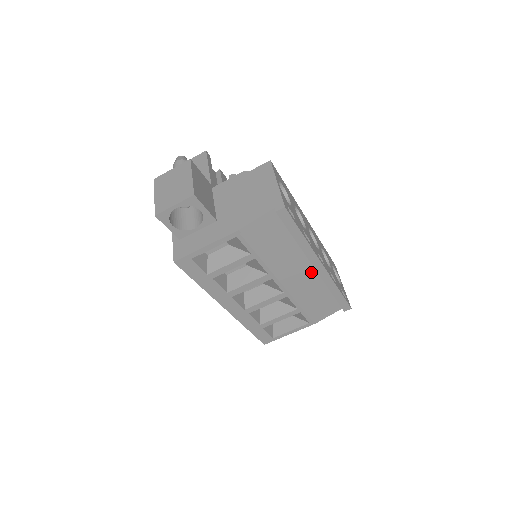
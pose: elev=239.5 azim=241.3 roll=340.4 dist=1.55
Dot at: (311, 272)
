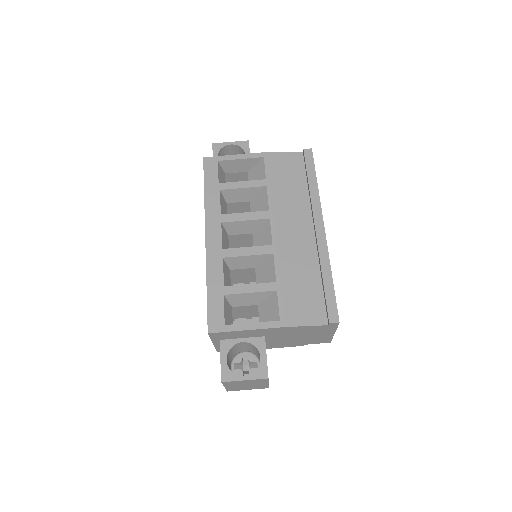
Dot at: (309, 238)
